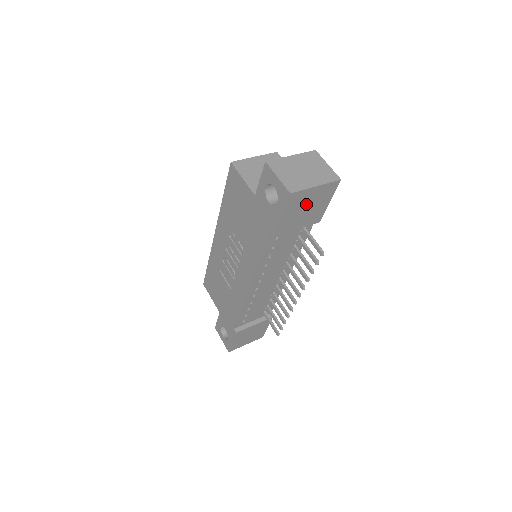
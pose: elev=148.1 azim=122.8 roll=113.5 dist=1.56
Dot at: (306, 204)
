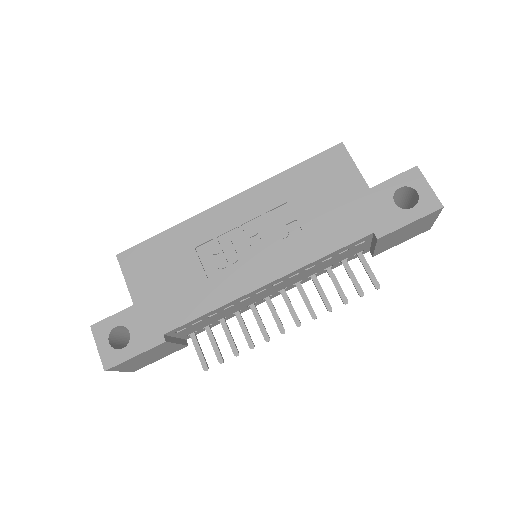
Dot at: (413, 229)
